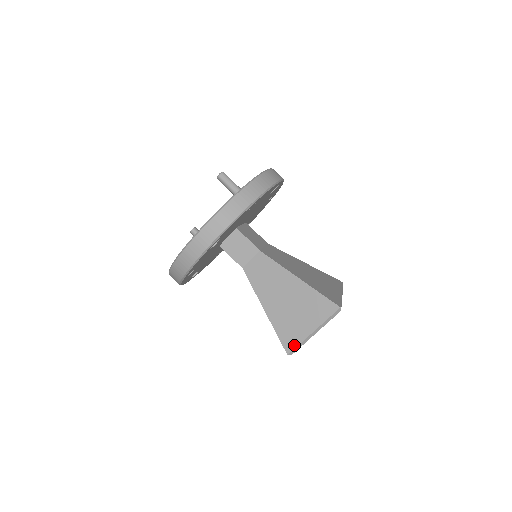
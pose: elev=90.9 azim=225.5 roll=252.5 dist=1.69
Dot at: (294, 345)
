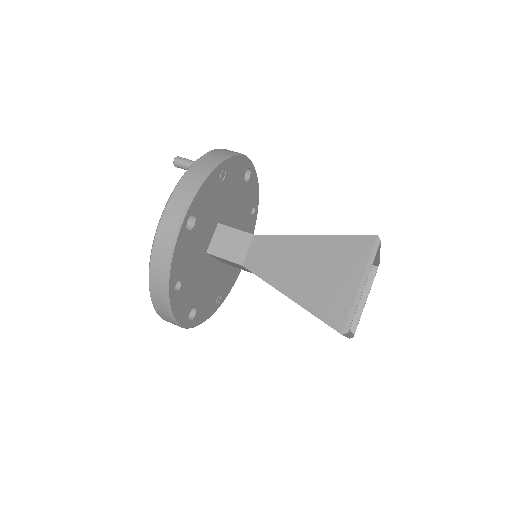
Dot at: (344, 316)
